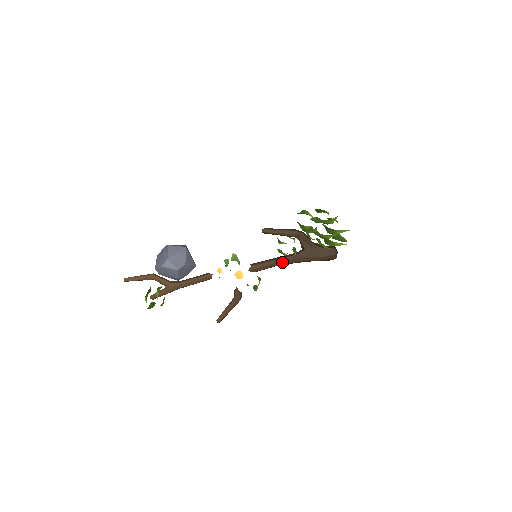
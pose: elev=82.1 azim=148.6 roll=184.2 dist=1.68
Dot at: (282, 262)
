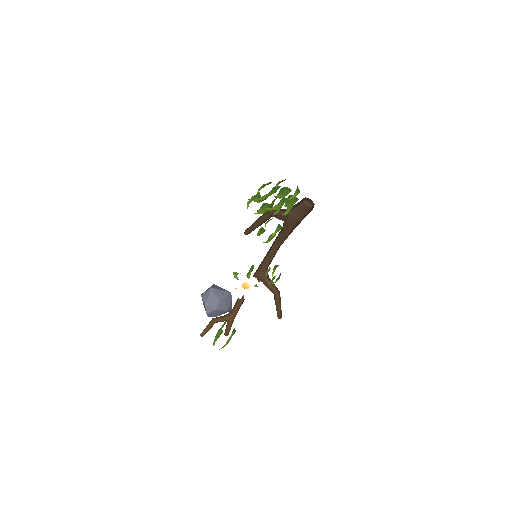
Dot at: (278, 244)
